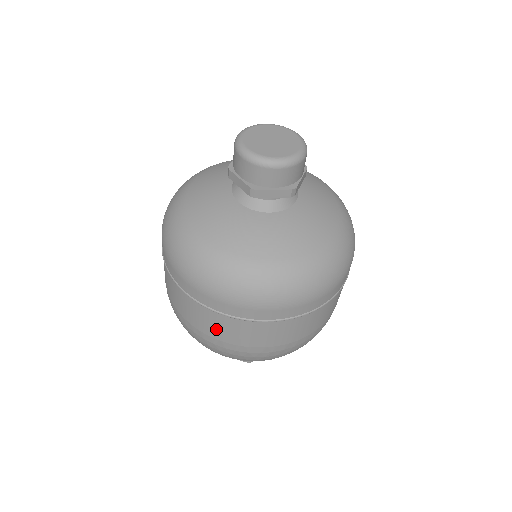
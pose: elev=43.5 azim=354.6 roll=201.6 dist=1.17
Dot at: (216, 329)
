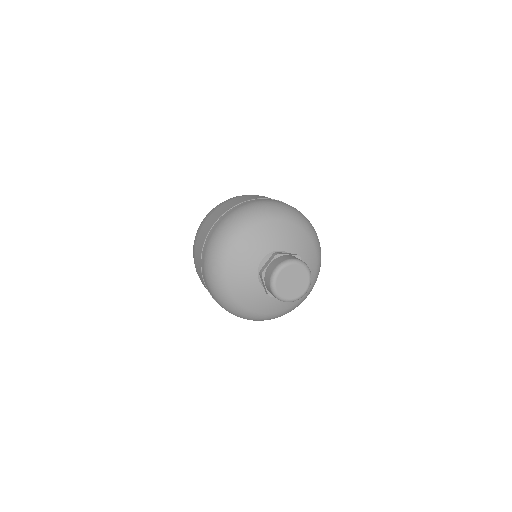
Dot at: occluded
